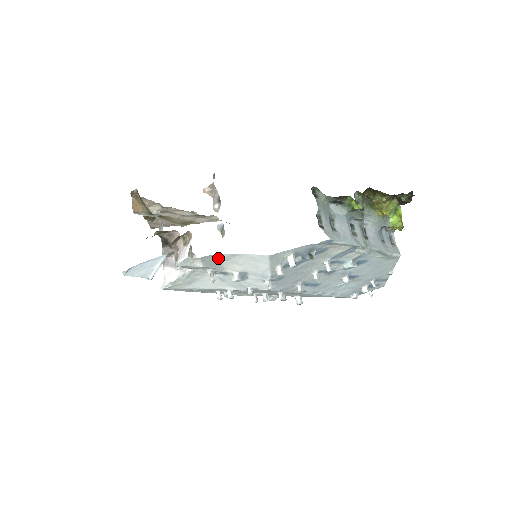
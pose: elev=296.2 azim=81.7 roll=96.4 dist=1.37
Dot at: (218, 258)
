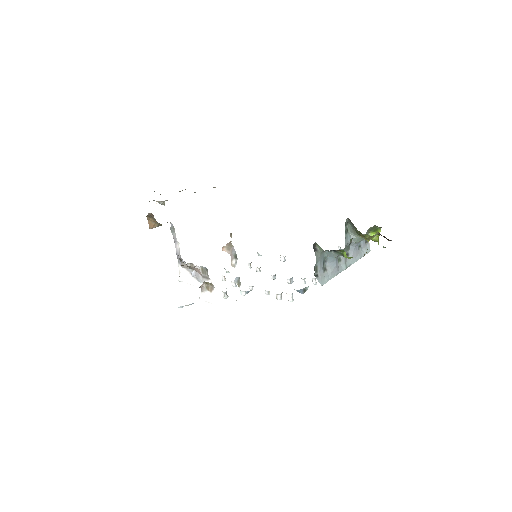
Dot at: occluded
